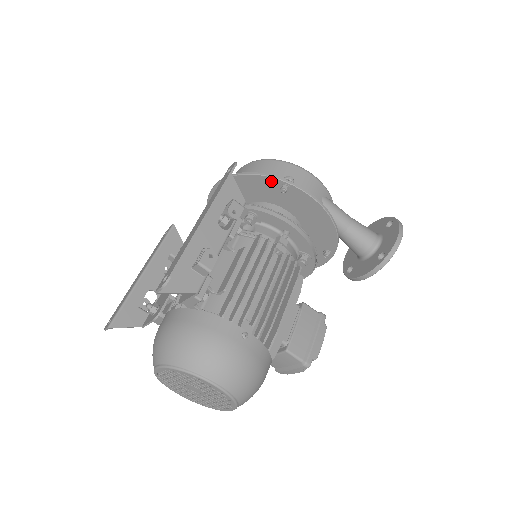
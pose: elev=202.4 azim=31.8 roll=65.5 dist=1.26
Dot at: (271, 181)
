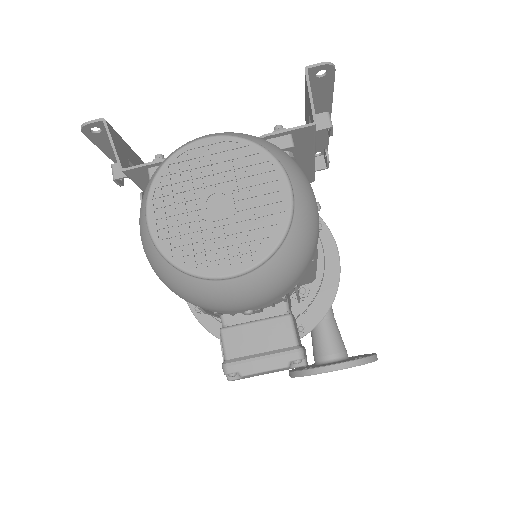
Dot at: occluded
